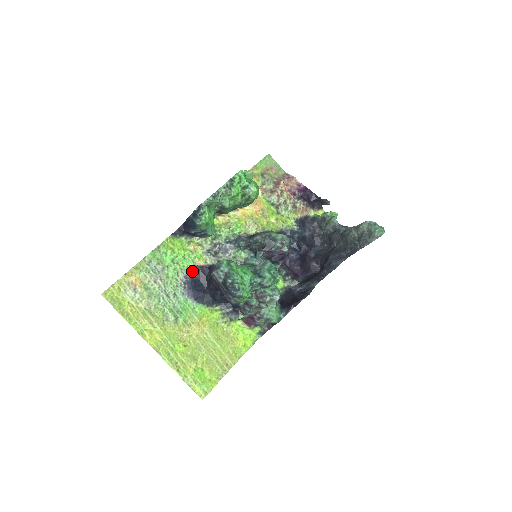
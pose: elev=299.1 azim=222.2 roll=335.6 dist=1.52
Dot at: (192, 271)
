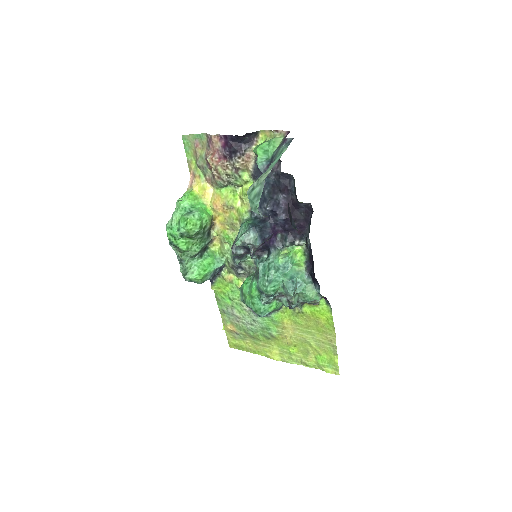
Dot at: occluded
